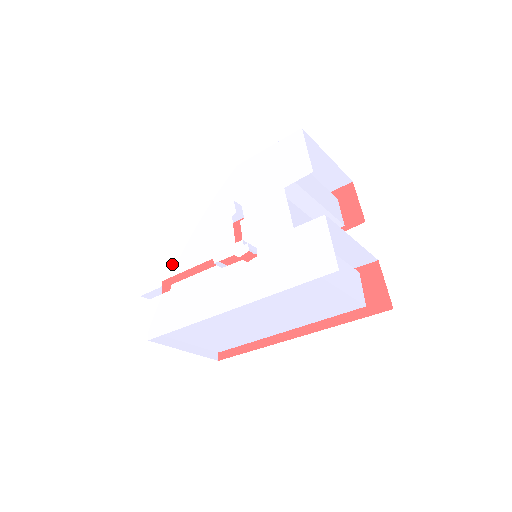
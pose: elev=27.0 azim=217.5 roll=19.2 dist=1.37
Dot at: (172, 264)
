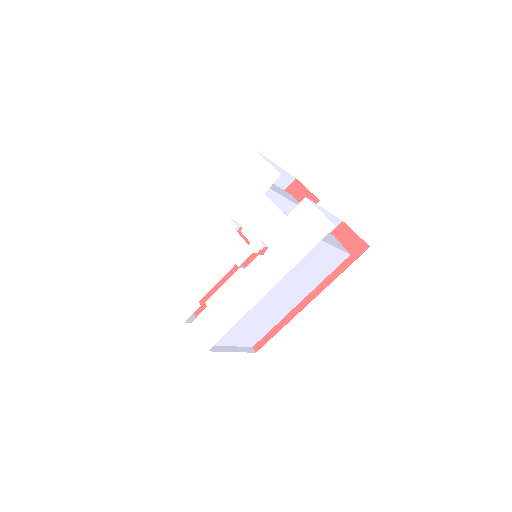
Dot at: (201, 286)
